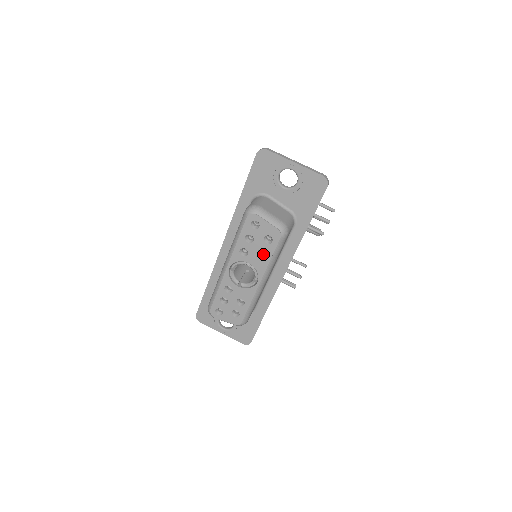
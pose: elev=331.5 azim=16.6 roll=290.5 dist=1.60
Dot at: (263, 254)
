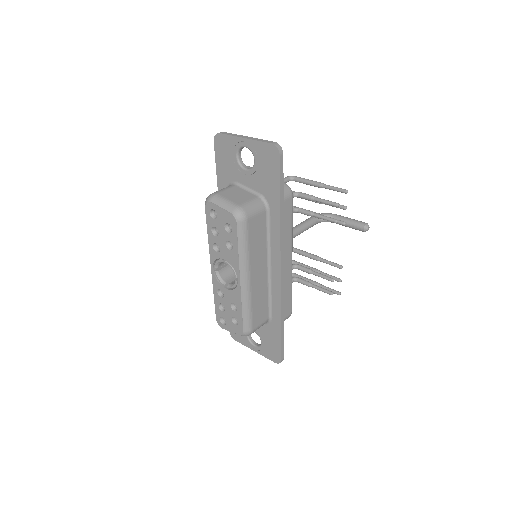
Dot at: (233, 246)
